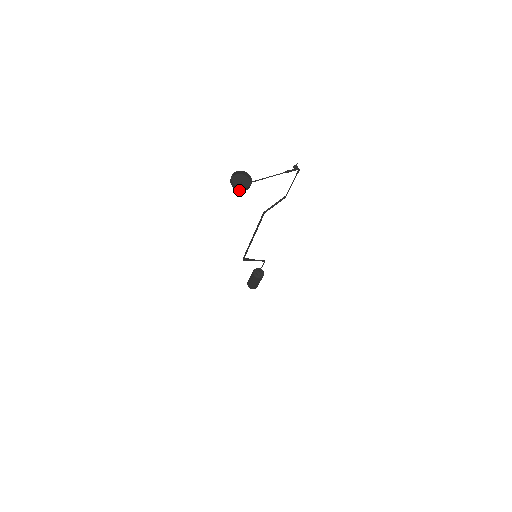
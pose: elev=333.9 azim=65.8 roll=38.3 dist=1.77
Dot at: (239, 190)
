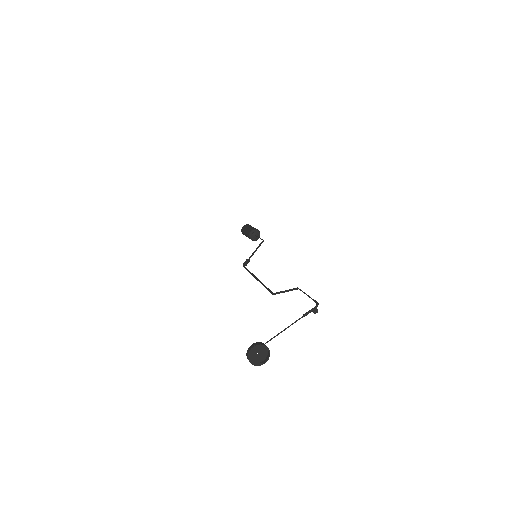
Dot at: (257, 363)
